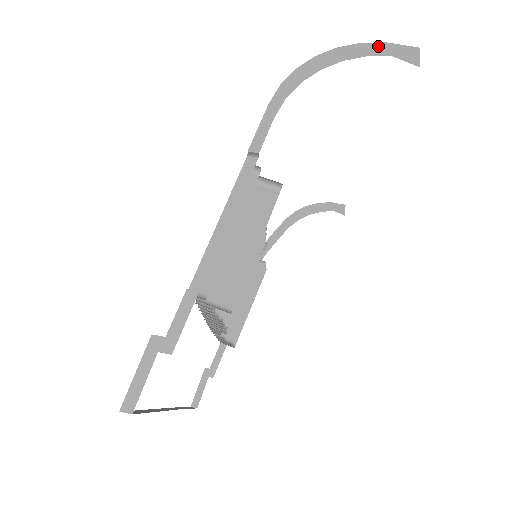
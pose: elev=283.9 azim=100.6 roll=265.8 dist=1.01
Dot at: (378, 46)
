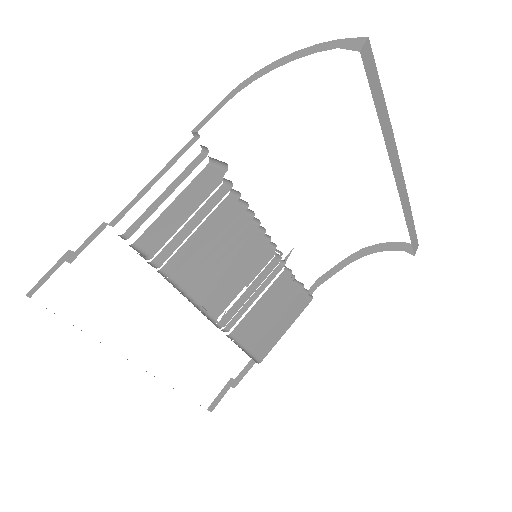
Dot at: (331, 43)
